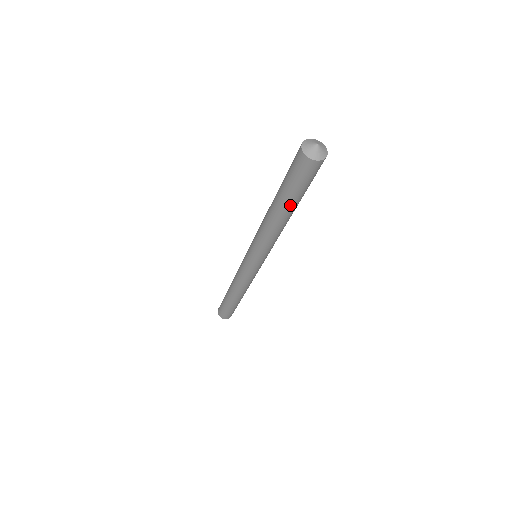
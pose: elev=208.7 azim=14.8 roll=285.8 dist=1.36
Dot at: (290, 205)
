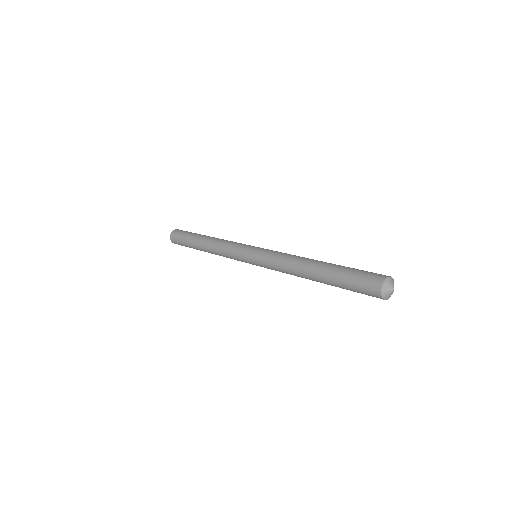
Dot at: occluded
